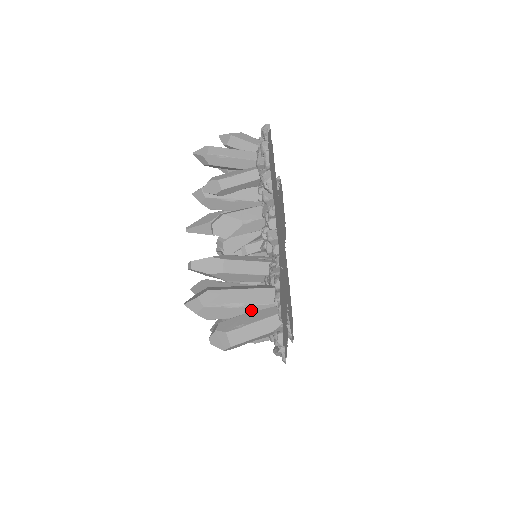
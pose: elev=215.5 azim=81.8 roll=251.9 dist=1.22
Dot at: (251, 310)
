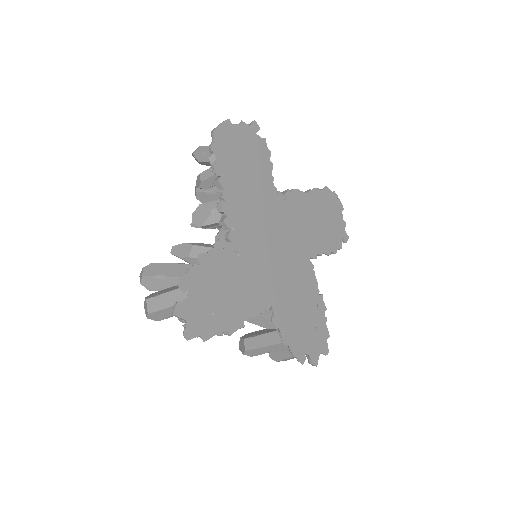
Dot at: (175, 283)
